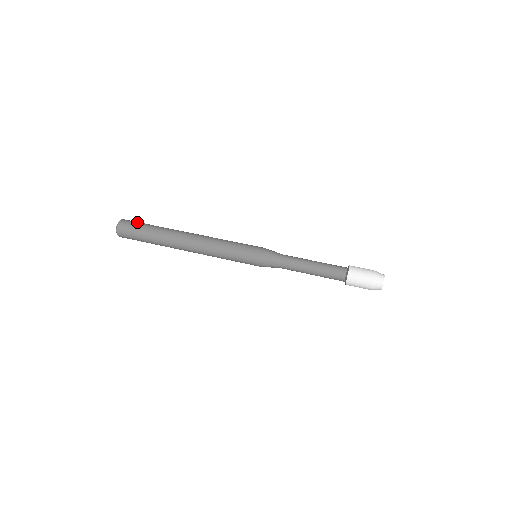
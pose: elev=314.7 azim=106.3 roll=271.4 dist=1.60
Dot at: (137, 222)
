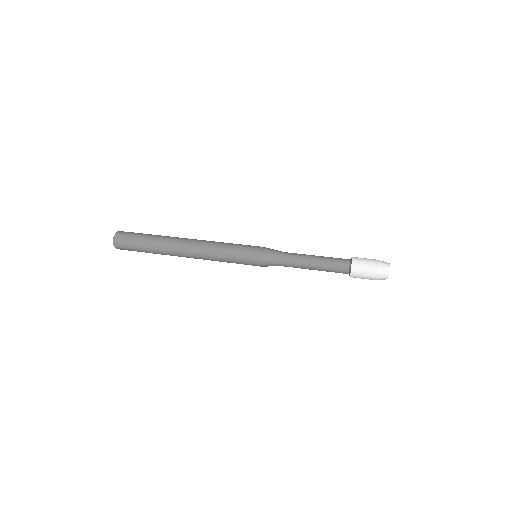
Dot at: (133, 233)
